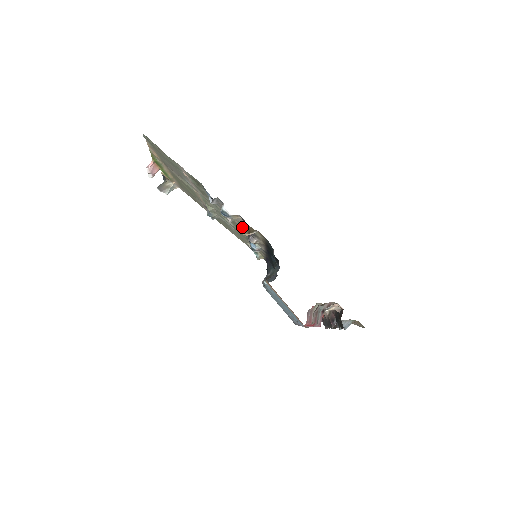
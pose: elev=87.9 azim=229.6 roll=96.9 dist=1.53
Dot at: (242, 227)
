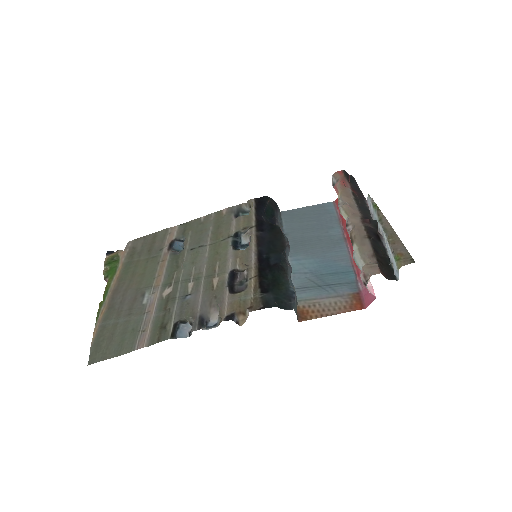
Dot at: (235, 321)
